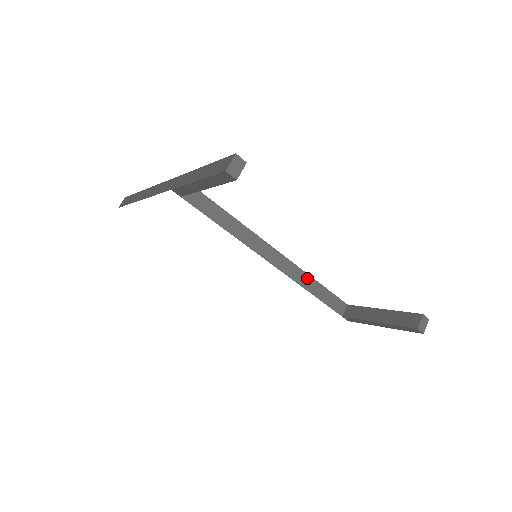
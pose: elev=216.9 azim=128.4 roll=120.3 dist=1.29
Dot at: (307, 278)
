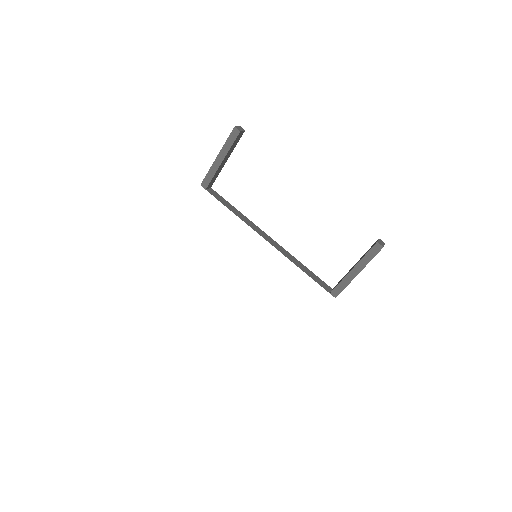
Dot at: (295, 260)
